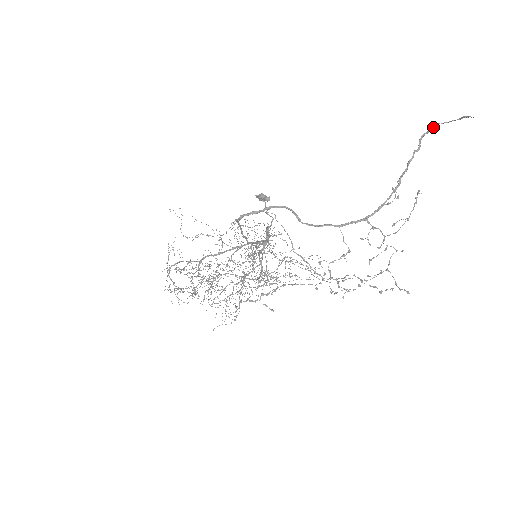
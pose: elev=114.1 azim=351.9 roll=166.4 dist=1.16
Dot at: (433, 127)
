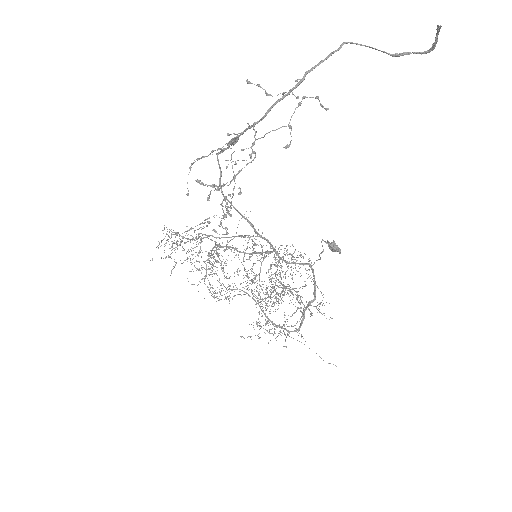
Dot at: (396, 53)
